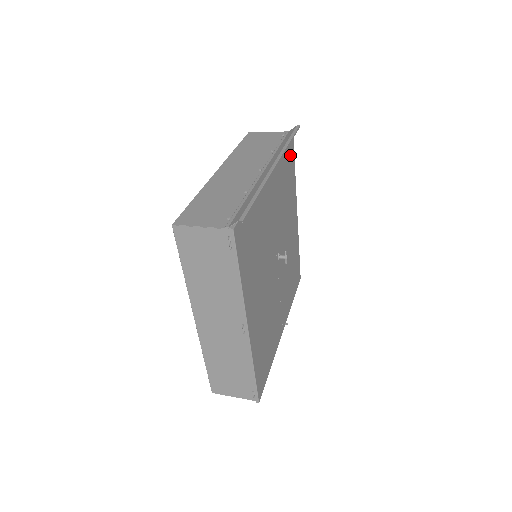
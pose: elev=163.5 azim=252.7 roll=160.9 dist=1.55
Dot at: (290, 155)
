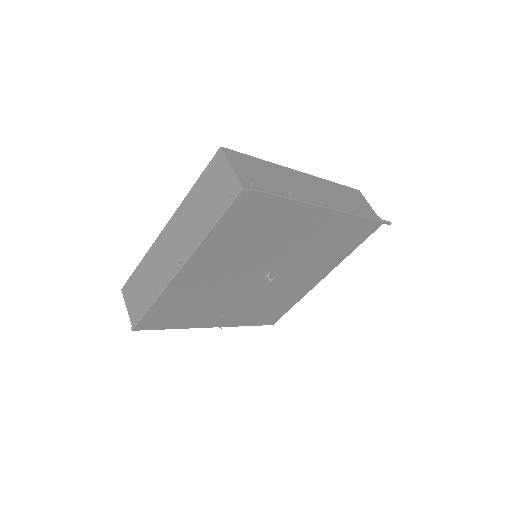
Dot at: (361, 233)
